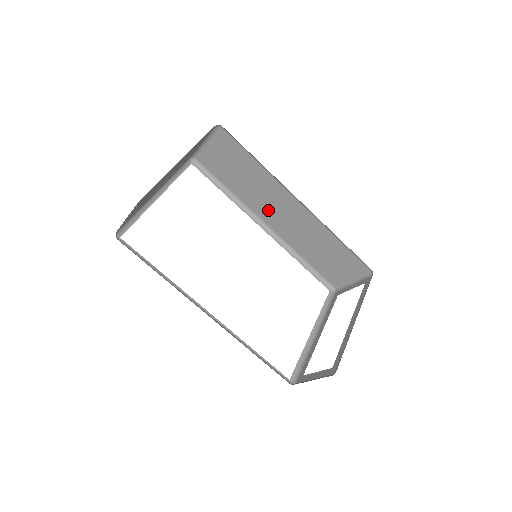
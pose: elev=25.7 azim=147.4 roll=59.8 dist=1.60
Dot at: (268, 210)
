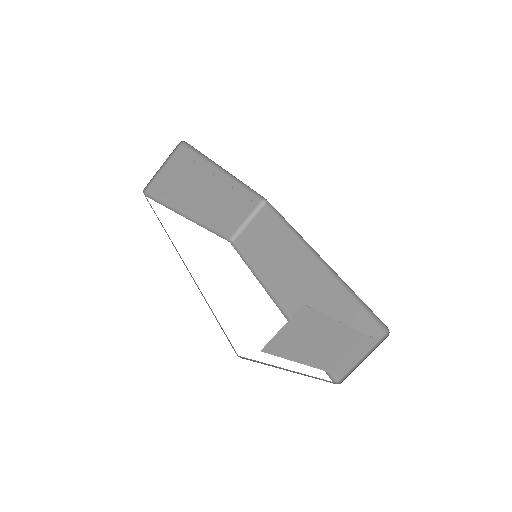
Dot at: (284, 278)
